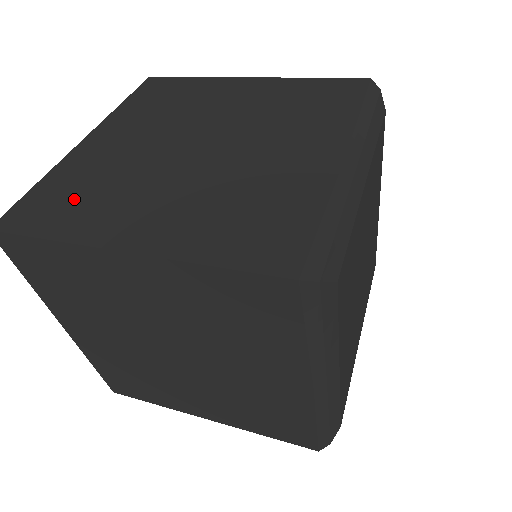
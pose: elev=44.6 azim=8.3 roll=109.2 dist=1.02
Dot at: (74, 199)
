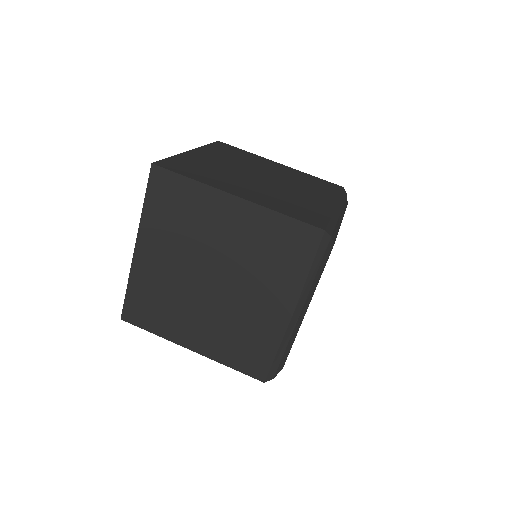
Dot at: (198, 170)
